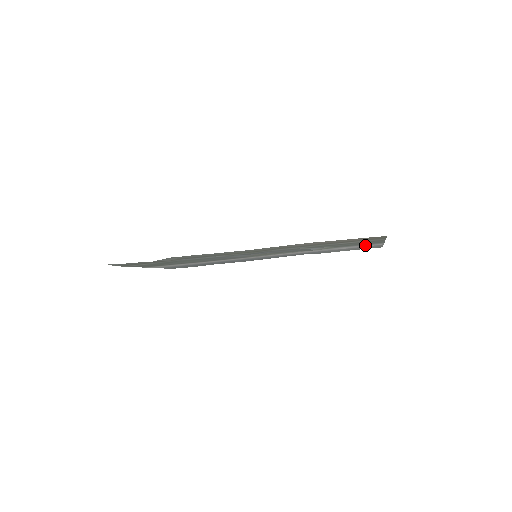
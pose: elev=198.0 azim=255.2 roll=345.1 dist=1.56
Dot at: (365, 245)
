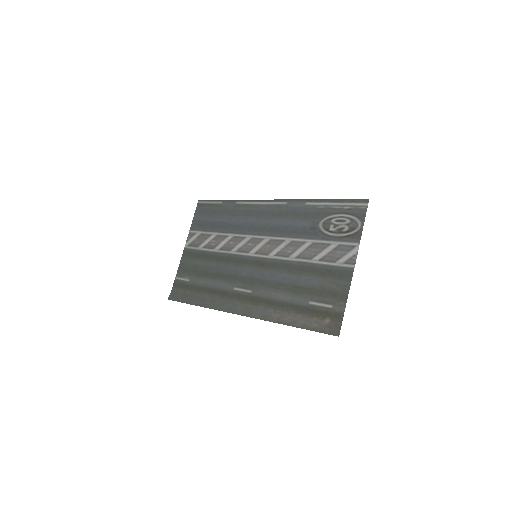
Dot at: (339, 261)
